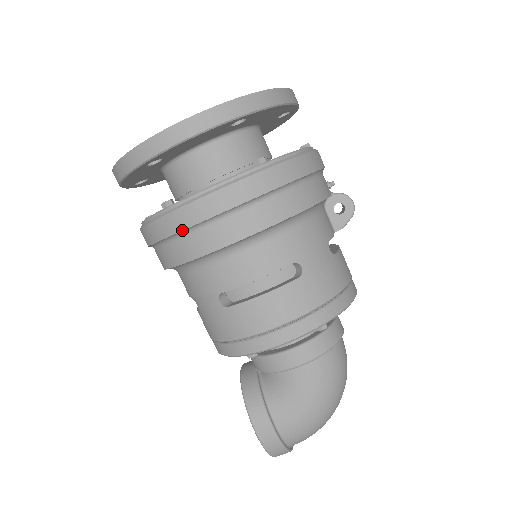
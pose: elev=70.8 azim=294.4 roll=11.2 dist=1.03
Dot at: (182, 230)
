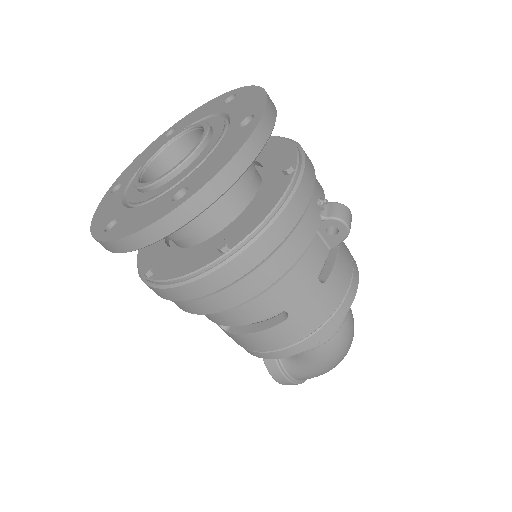
Dot at: occluded
